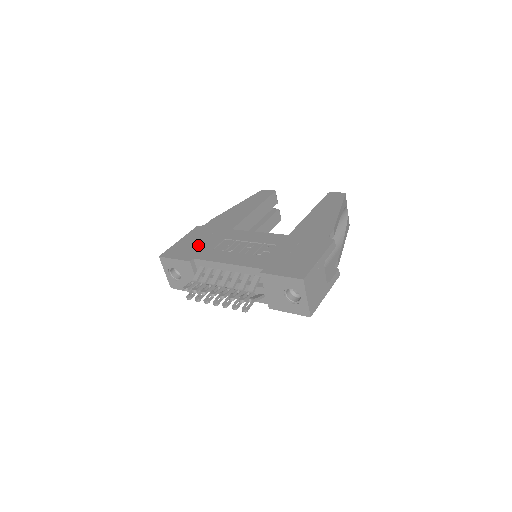
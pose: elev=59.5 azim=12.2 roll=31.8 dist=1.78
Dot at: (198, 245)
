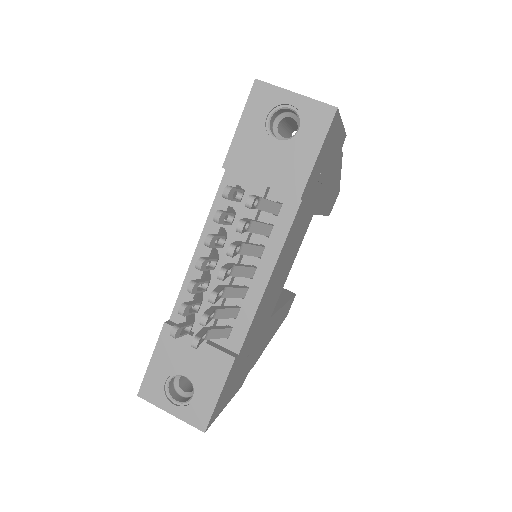
Dot at: occluded
